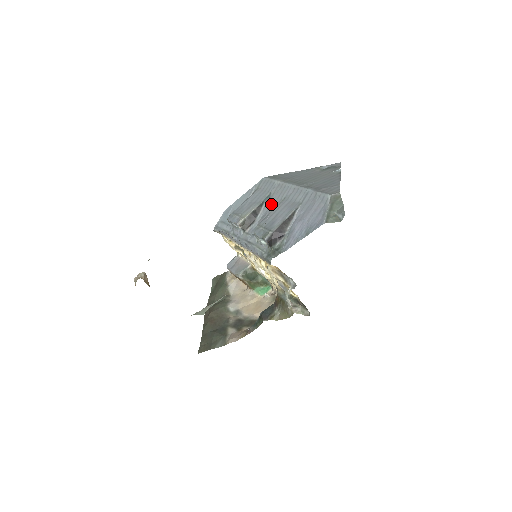
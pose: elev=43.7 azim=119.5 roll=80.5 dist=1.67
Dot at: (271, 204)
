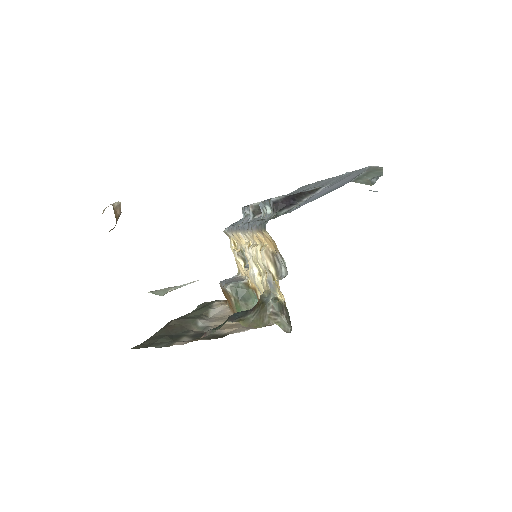
Dot at: occluded
